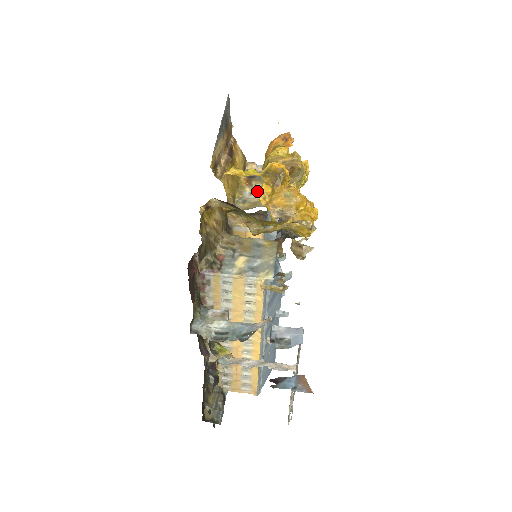
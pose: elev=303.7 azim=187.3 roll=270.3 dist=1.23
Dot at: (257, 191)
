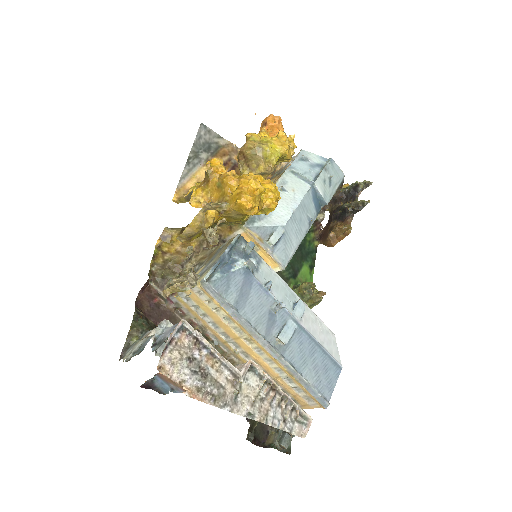
Dot at: occluded
